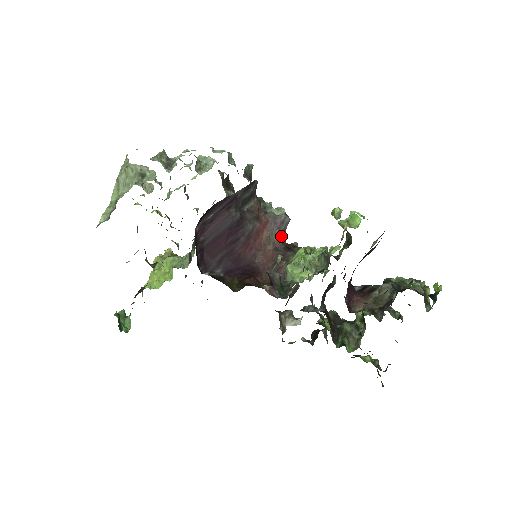
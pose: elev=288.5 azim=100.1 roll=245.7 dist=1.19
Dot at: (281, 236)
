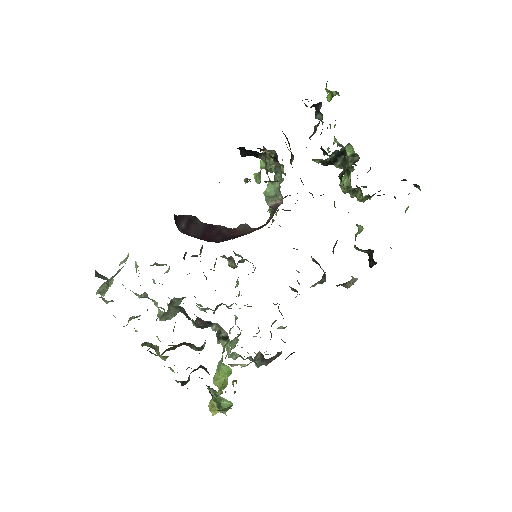
Dot at: occluded
